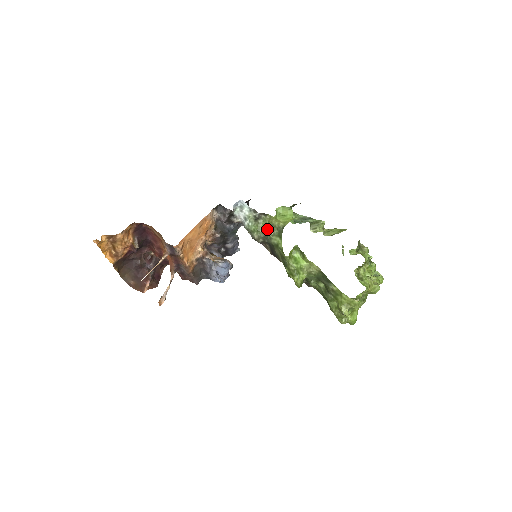
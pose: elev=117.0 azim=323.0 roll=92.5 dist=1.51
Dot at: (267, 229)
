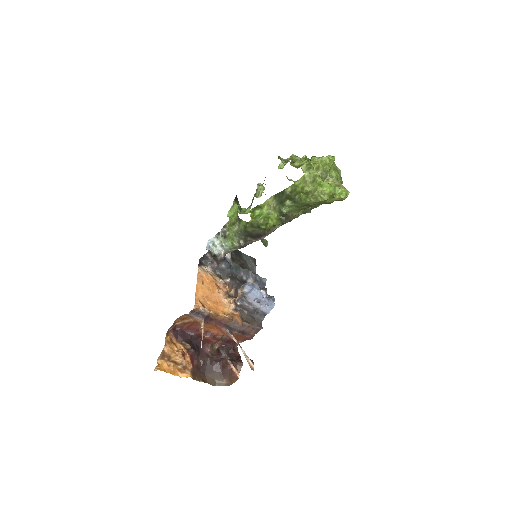
Dot at: (233, 230)
